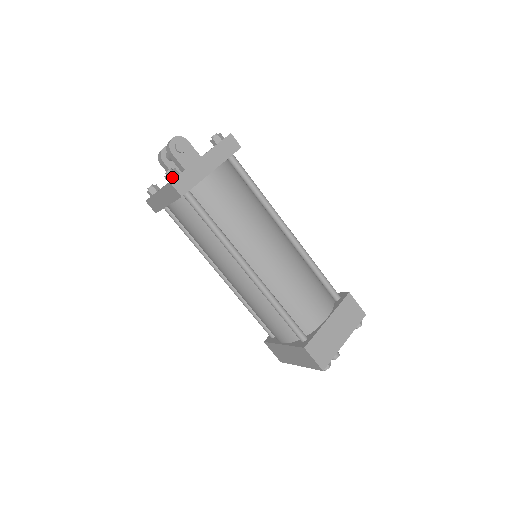
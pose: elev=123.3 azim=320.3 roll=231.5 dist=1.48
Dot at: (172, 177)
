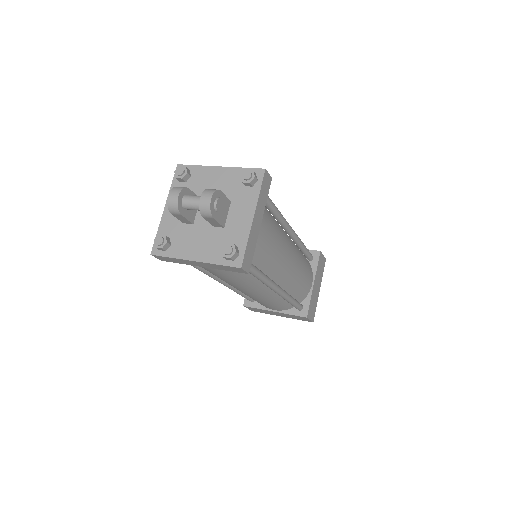
Dot at: (235, 257)
